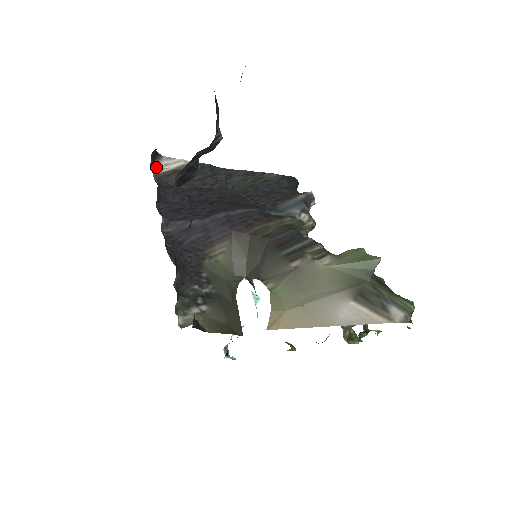
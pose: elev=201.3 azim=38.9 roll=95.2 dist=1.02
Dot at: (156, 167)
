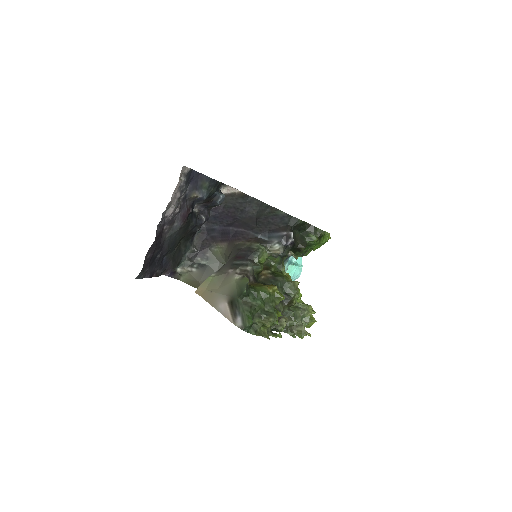
Dot at: (223, 190)
